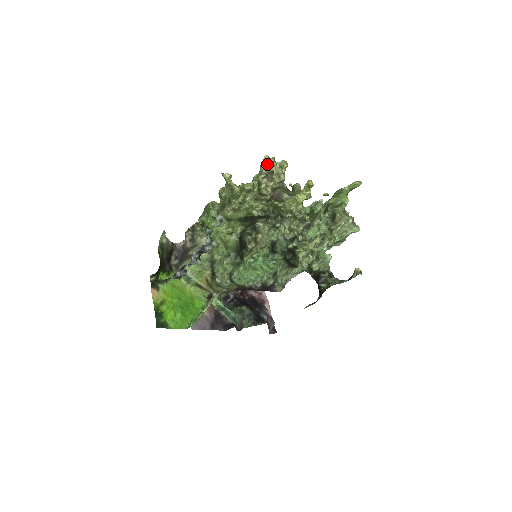
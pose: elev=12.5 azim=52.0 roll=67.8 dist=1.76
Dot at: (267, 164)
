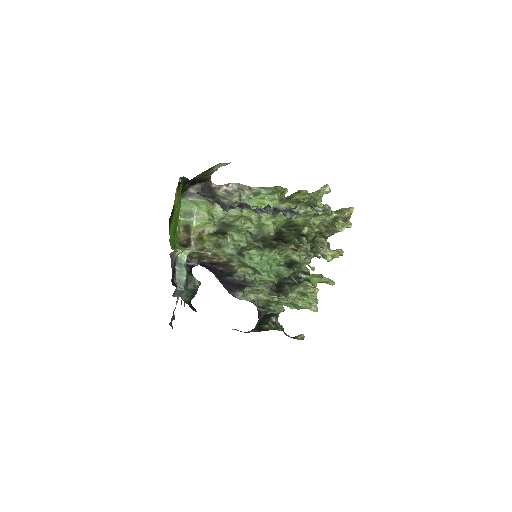
Dot at: (350, 213)
